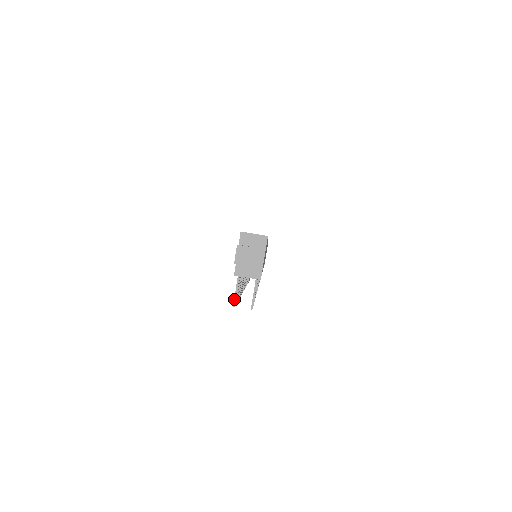
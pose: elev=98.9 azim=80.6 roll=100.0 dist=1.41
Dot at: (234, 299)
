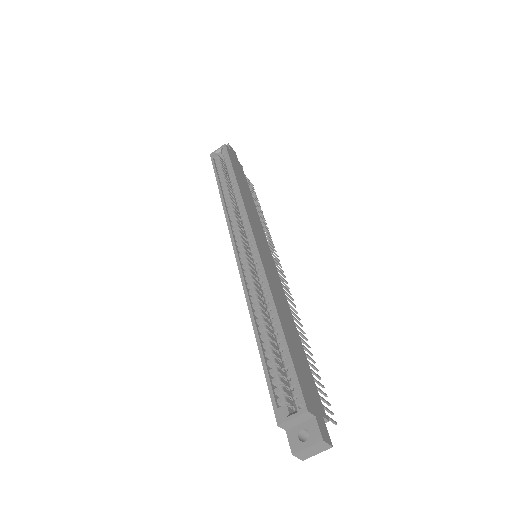
Dot at: occluded
